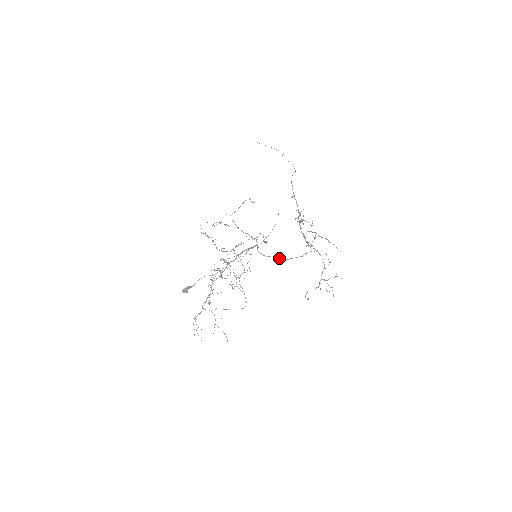
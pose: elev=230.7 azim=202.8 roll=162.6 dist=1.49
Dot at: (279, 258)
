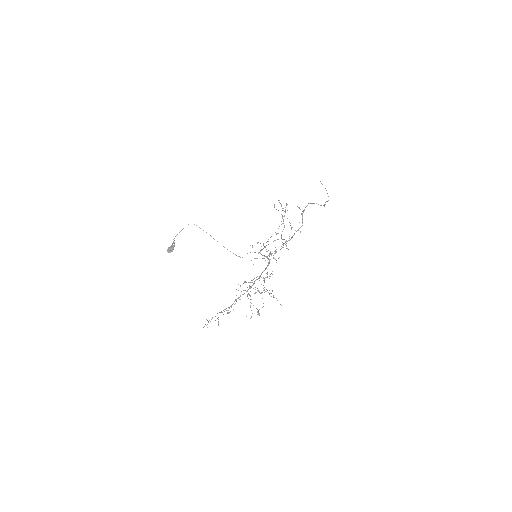
Dot at: occluded
